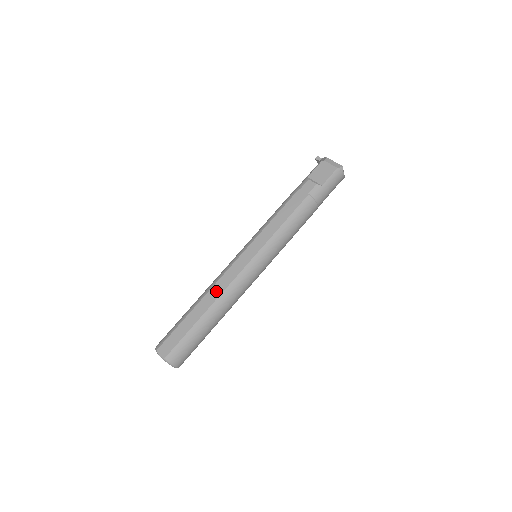
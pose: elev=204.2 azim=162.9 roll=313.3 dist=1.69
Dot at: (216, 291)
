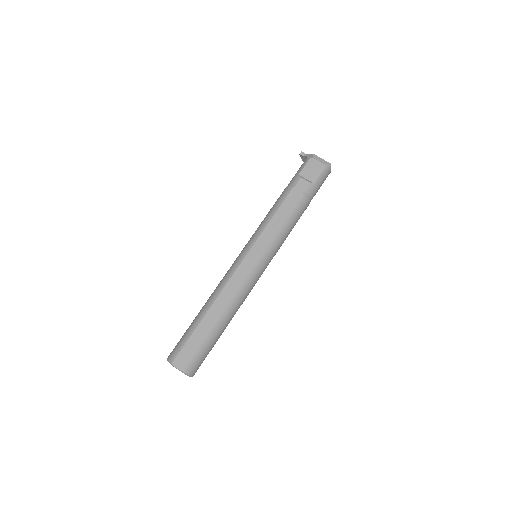
Dot at: (225, 296)
